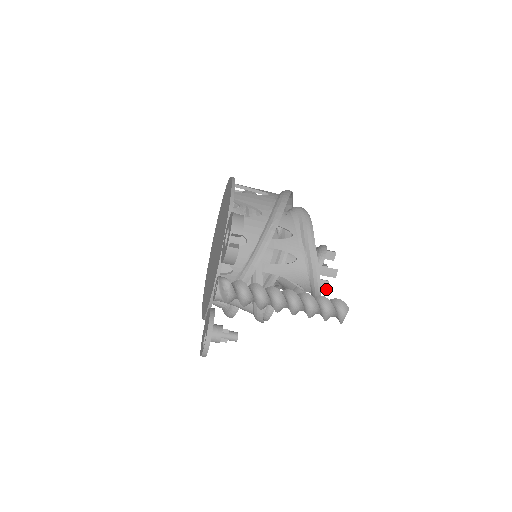
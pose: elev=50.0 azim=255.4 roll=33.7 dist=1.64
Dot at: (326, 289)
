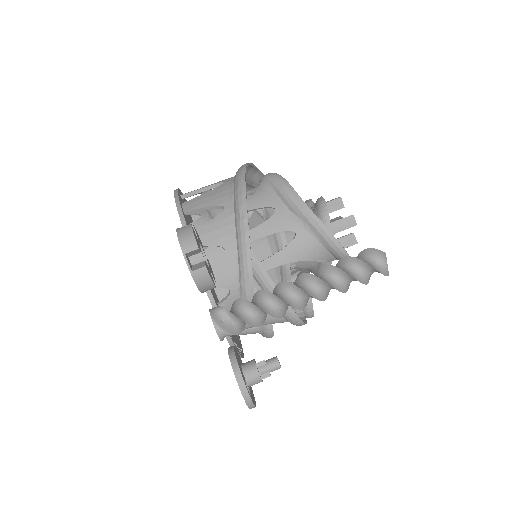
Dot at: (355, 243)
